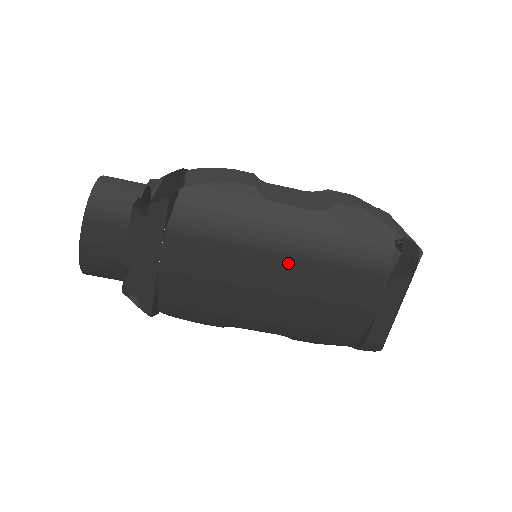
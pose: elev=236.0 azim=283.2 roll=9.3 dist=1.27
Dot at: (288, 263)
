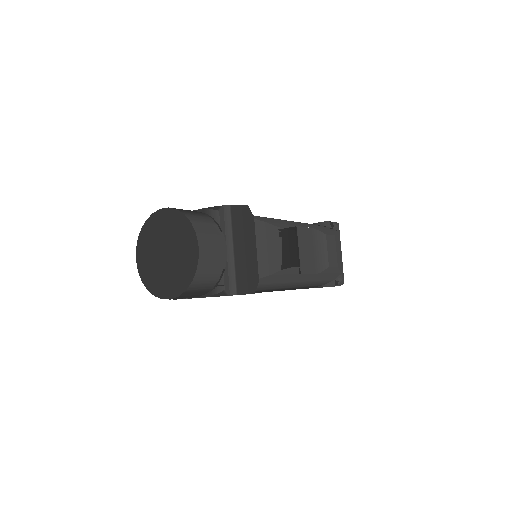
Dot at: occluded
